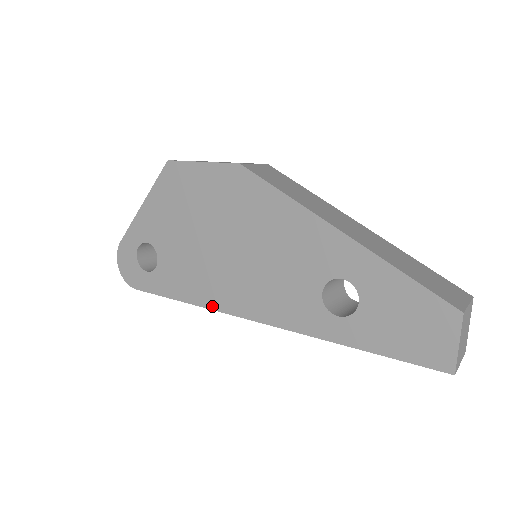
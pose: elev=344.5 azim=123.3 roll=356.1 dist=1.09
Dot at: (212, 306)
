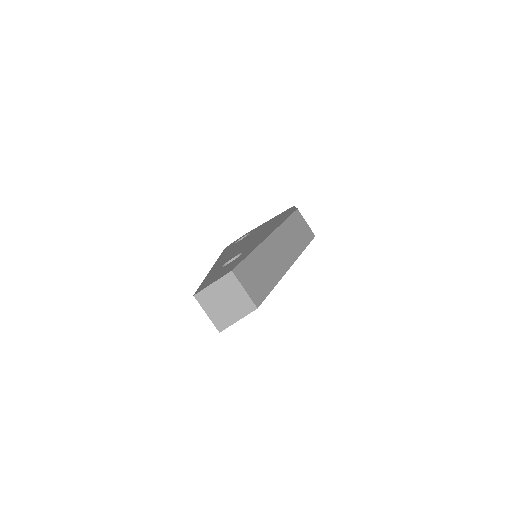
Dot at: occluded
